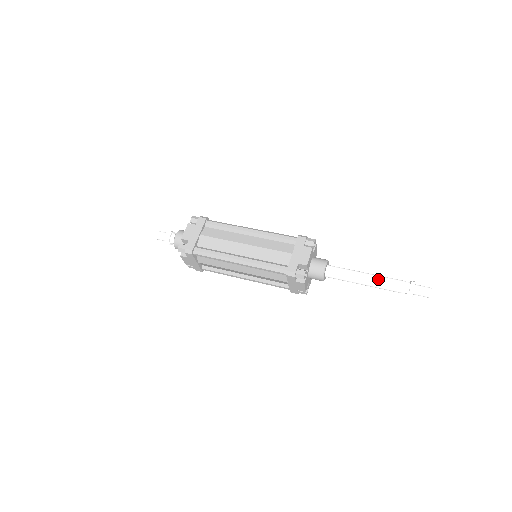
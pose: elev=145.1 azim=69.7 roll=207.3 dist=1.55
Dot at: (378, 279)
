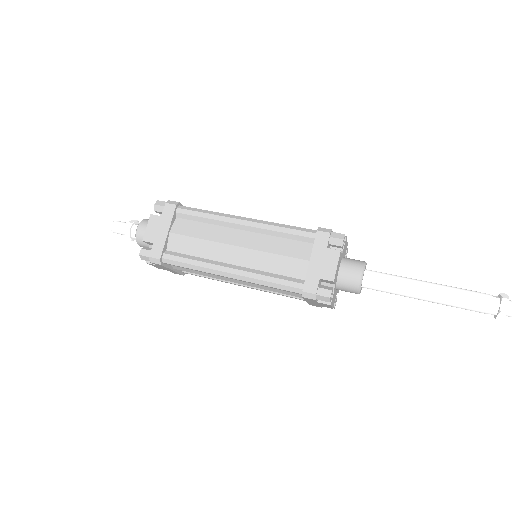
Dot at: (447, 294)
